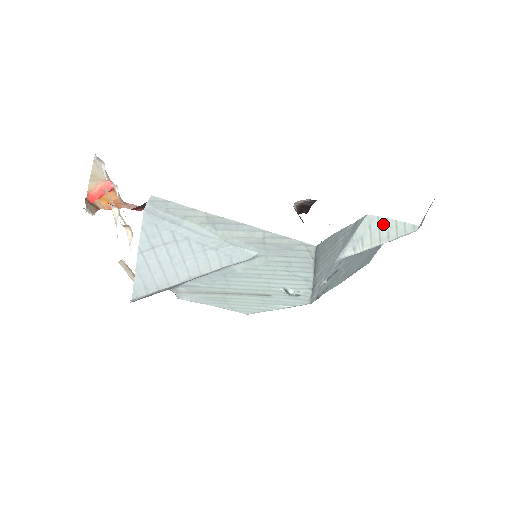
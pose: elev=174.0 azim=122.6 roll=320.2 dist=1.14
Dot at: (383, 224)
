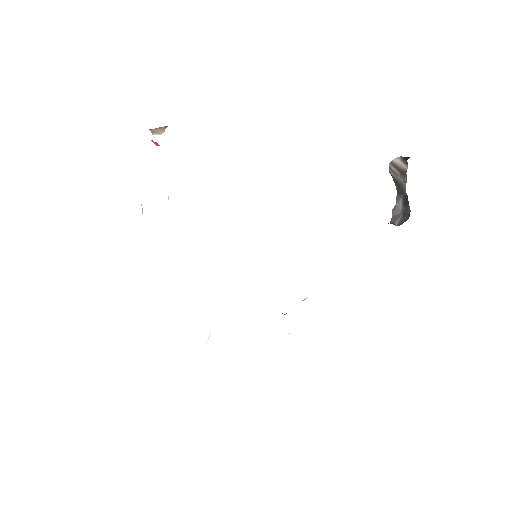
Dot at: occluded
